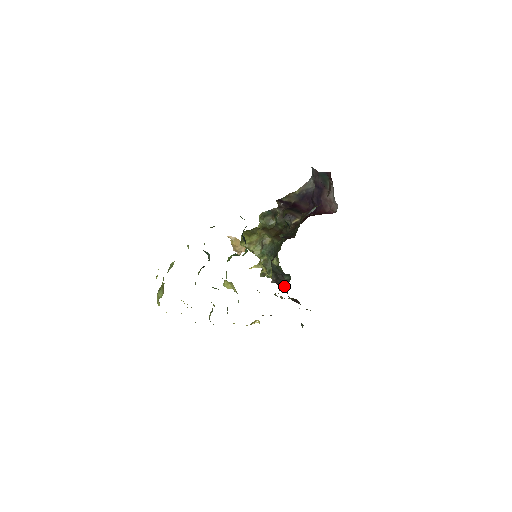
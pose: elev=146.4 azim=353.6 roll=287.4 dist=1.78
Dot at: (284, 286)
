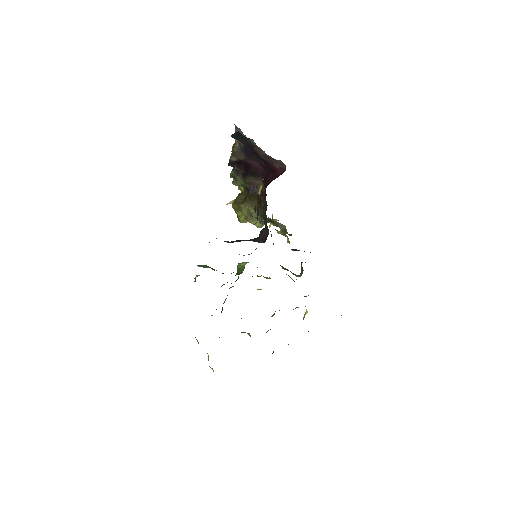
Dot at: occluded
